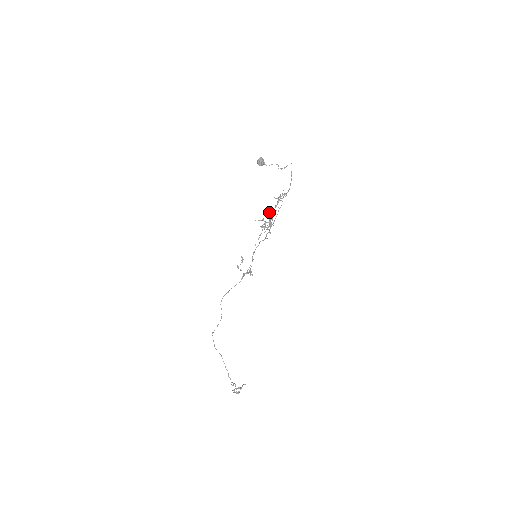
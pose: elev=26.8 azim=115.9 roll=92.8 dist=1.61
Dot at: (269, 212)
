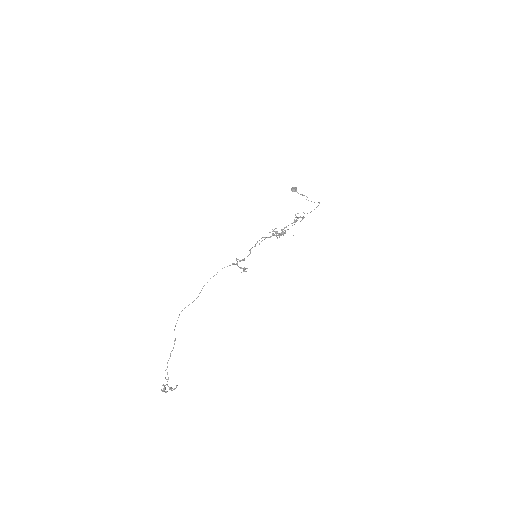
Dot at: occluded
